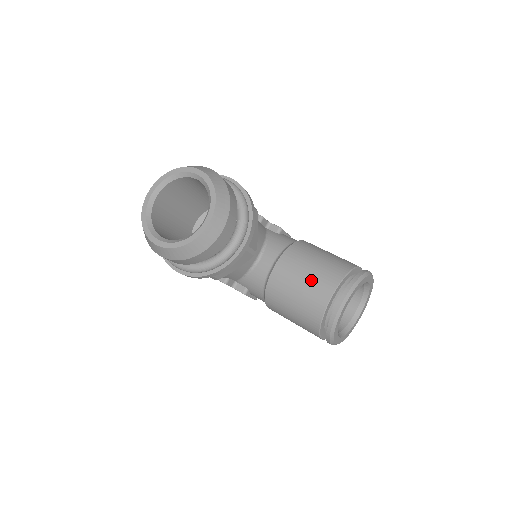
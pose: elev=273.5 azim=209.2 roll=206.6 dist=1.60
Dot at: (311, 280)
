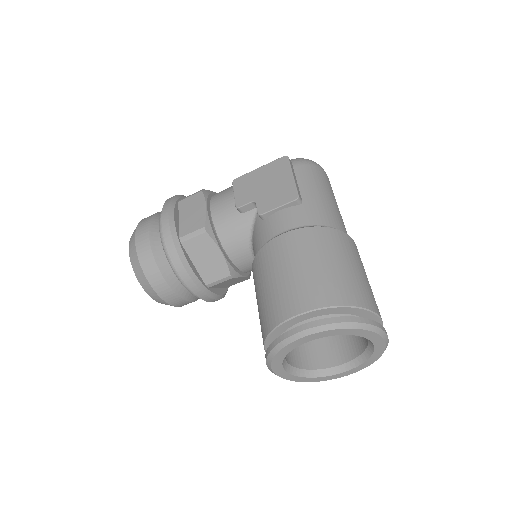
Dot at: occluded
